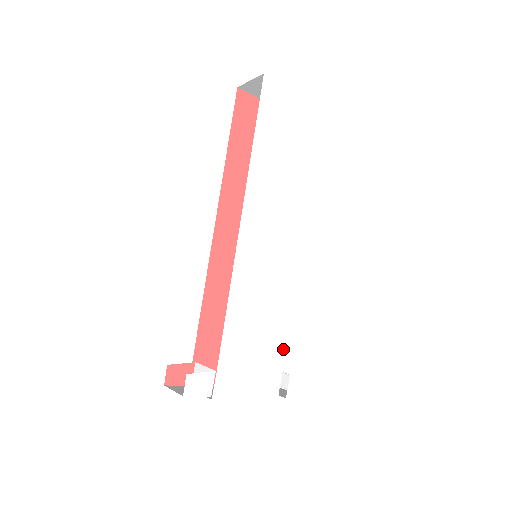
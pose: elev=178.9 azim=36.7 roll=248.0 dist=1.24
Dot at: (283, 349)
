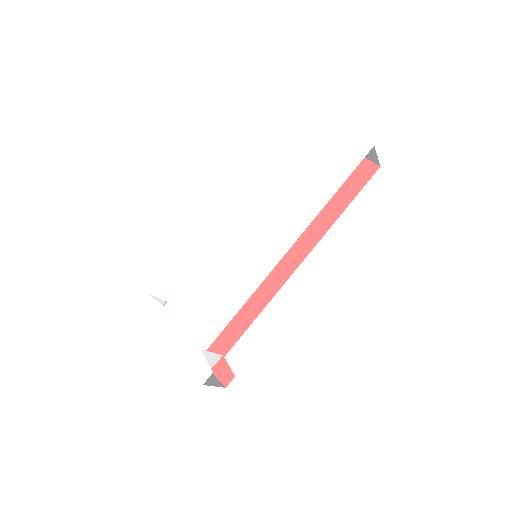
Dot at: (218, 332)
